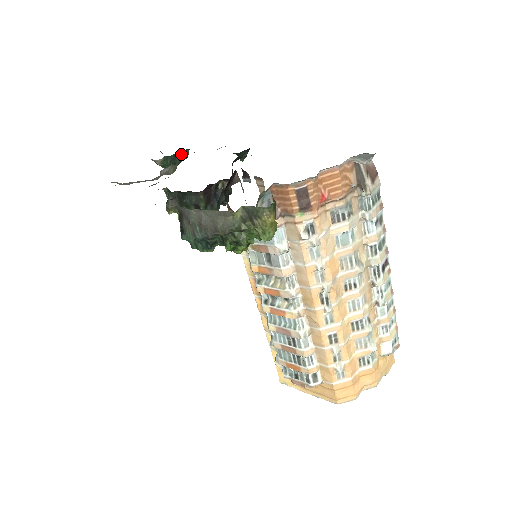
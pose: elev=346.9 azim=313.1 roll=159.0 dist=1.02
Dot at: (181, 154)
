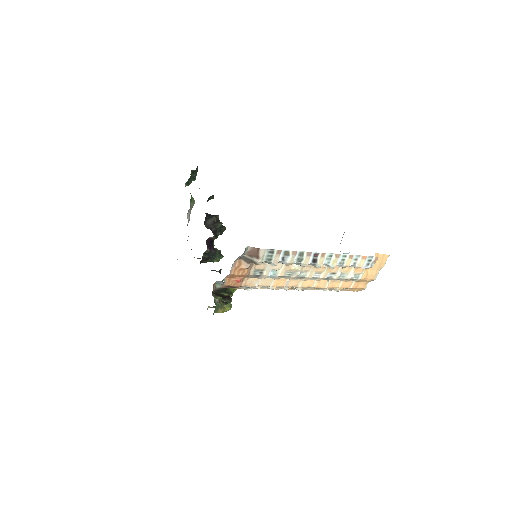
Dot at: occluded
